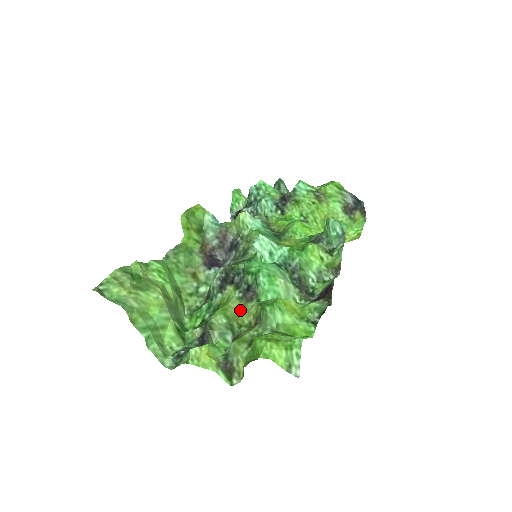
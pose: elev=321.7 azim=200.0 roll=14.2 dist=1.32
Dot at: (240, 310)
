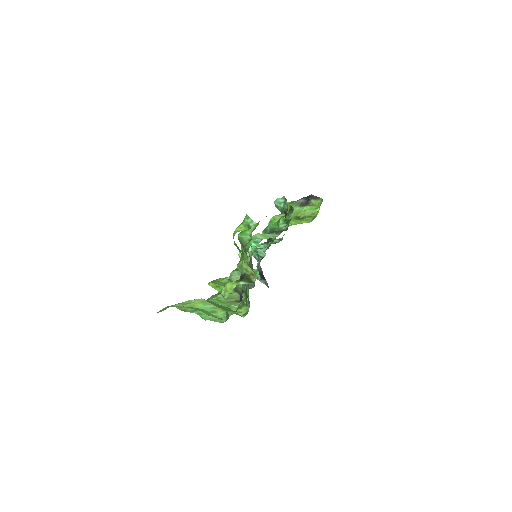
Dot at: occluded
